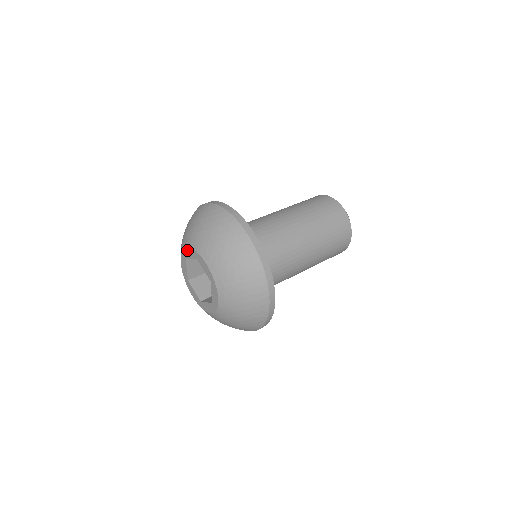
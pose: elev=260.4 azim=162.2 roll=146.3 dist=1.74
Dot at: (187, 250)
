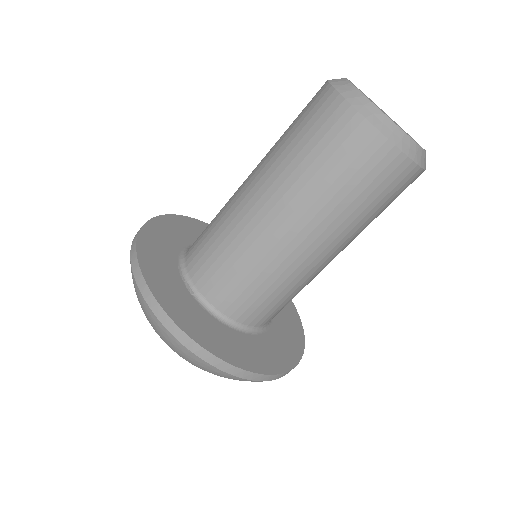
Dot at: occluded
